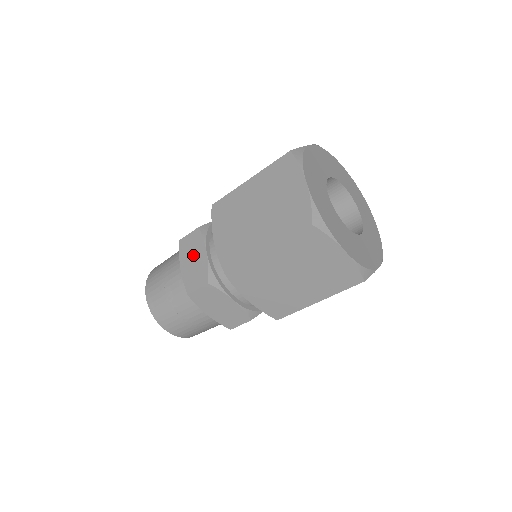
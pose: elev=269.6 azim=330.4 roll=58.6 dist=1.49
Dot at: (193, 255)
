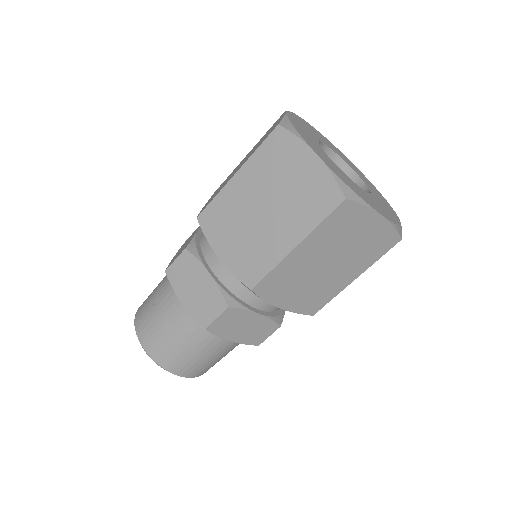
Dot at: occluded
